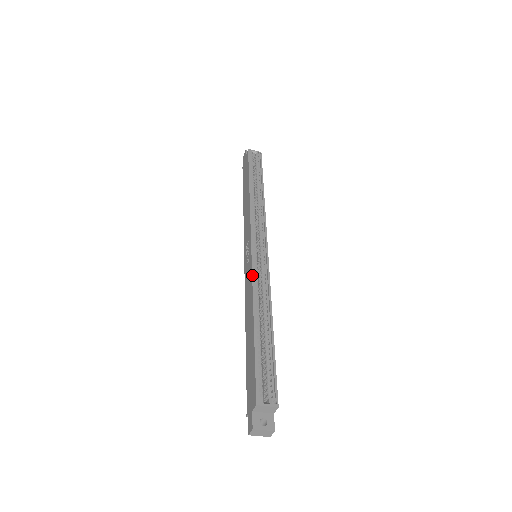
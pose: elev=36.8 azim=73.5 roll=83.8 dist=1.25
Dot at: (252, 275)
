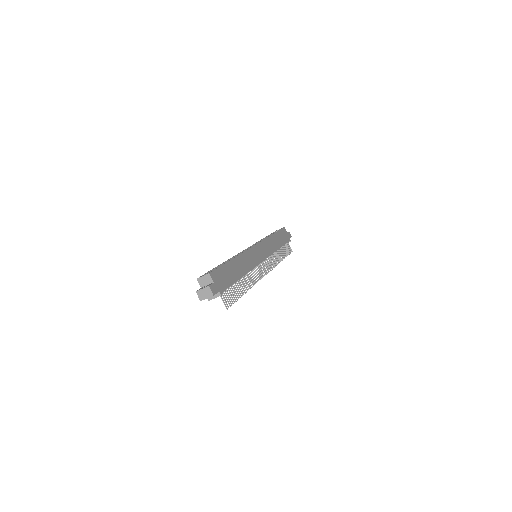
Dot at: (236, 255)
